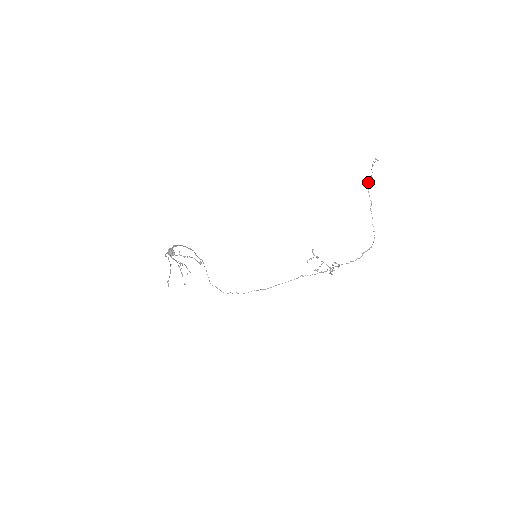
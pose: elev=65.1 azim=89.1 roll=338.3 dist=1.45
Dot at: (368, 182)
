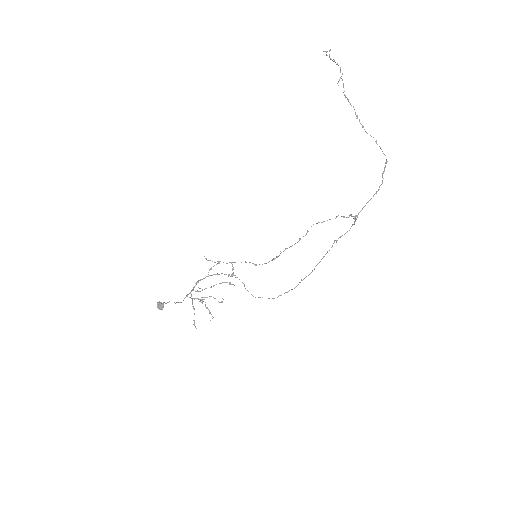
Dot at: (338, 85)
